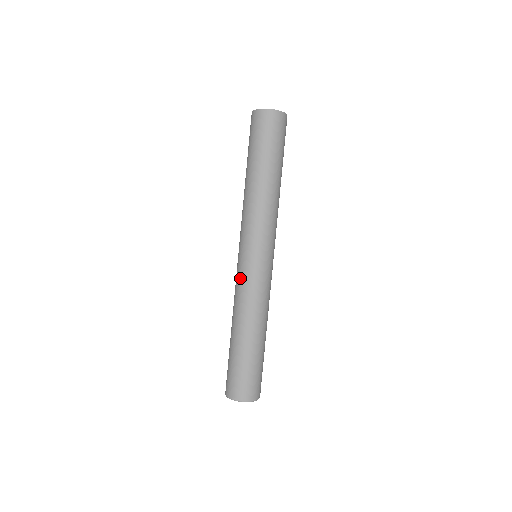
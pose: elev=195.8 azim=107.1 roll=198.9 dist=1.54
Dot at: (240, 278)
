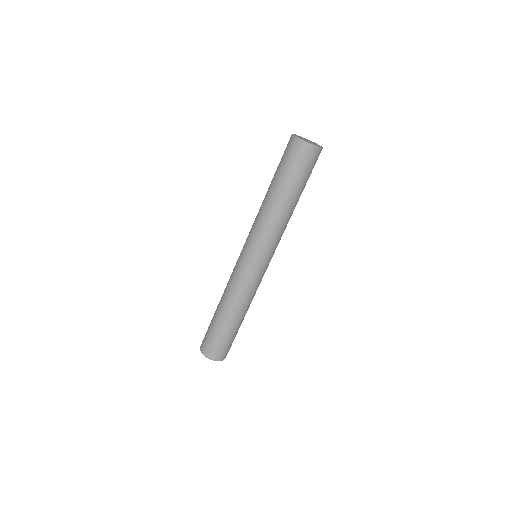
Dot at: (237, 272)
